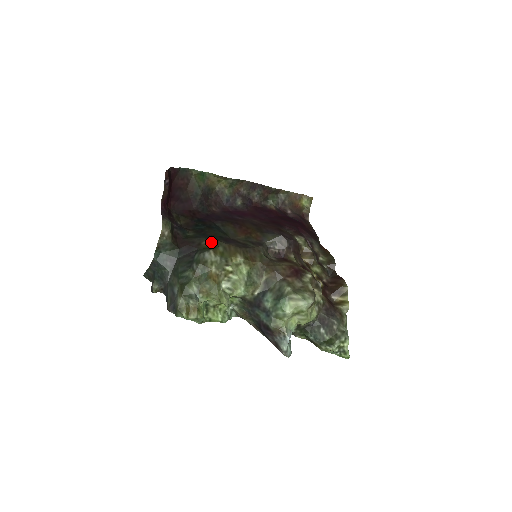
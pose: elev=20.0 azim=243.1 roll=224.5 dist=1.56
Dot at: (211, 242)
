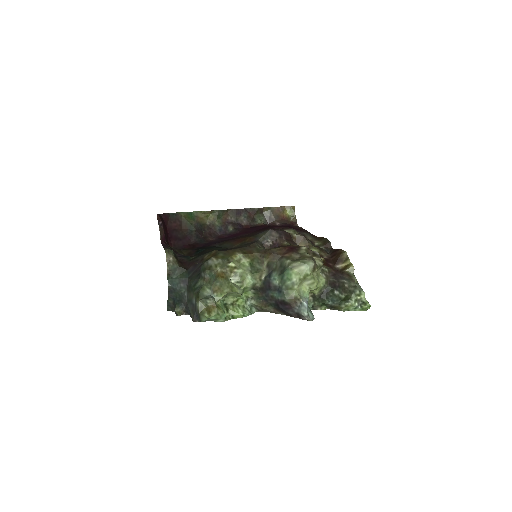
Dot at: (211, 253)
